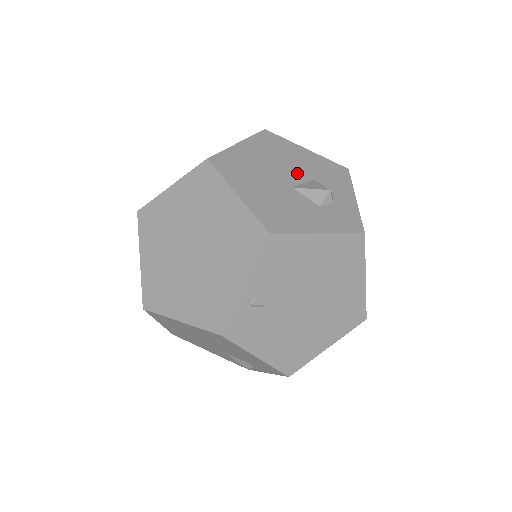
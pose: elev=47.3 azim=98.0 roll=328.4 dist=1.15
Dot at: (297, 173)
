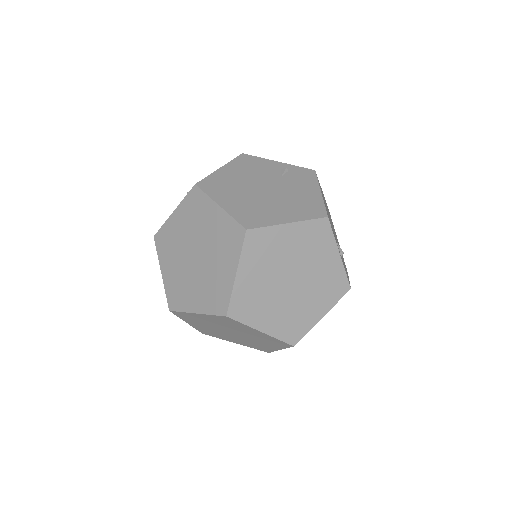
Dot at: occluded
